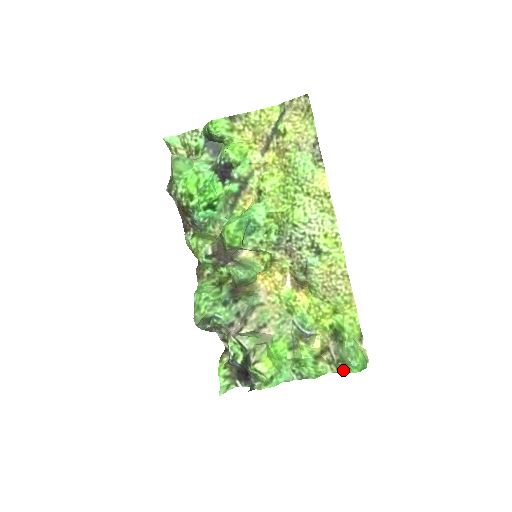
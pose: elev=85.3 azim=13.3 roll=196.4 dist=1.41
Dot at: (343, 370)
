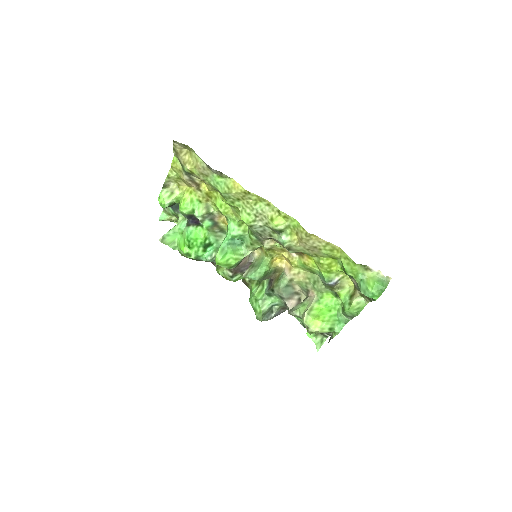
Dot at: (372, 299)
